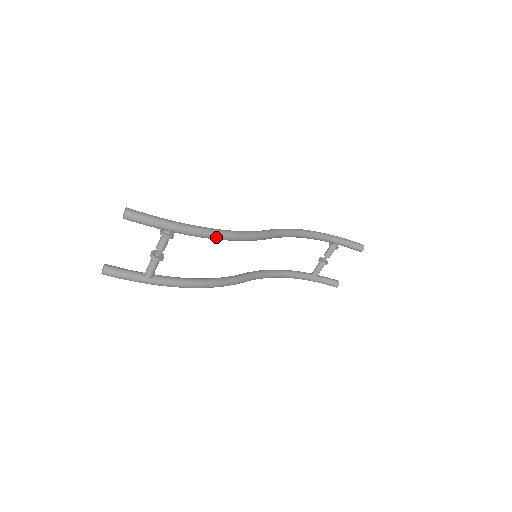
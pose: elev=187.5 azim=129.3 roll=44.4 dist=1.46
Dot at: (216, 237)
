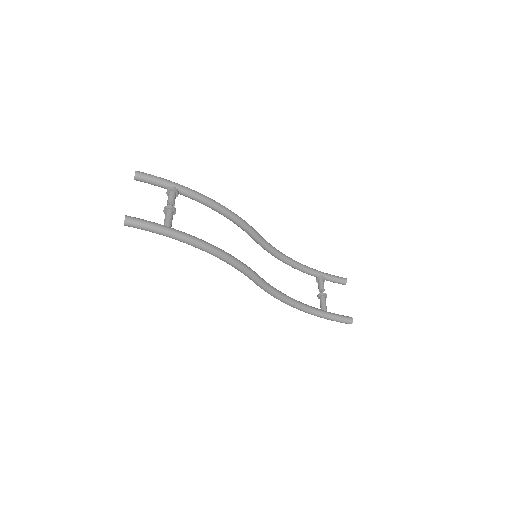
Dot at: (213, 201)
